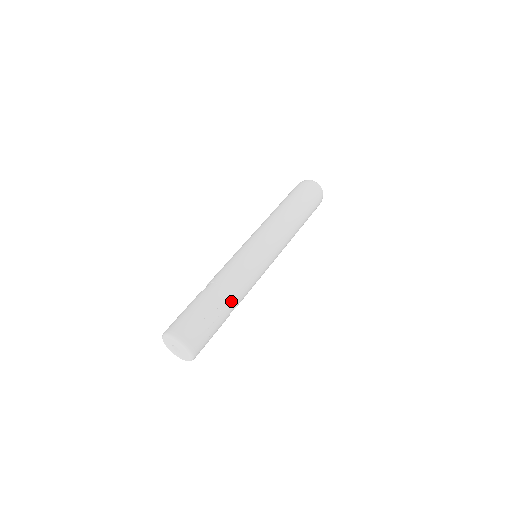
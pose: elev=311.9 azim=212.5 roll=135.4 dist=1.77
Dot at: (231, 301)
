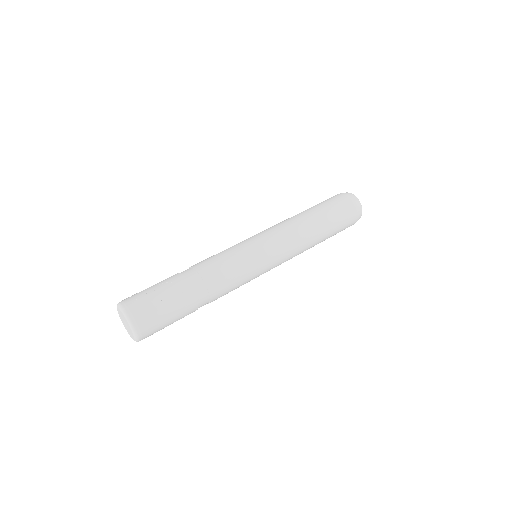
Dot at: (200, 285)
